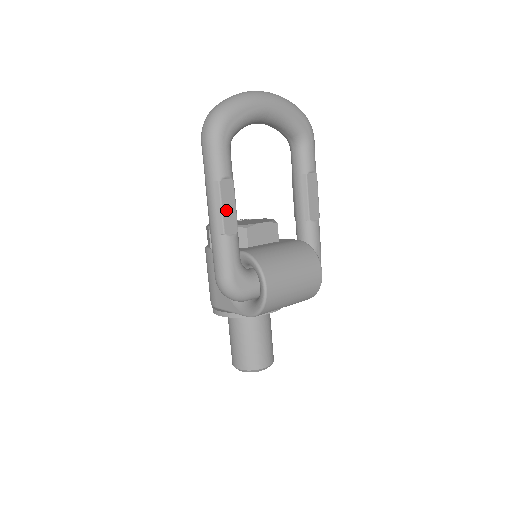
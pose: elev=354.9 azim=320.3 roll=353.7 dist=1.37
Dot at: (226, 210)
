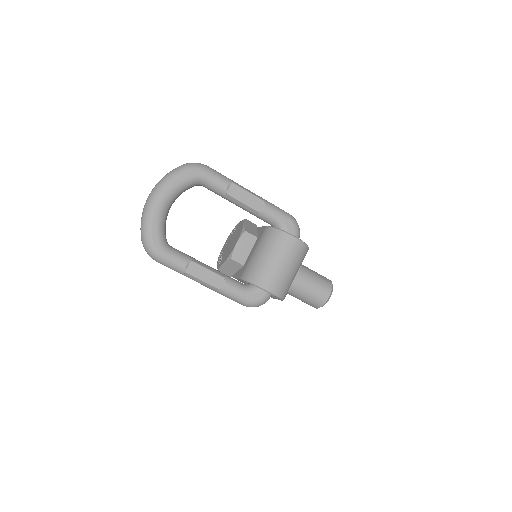
Dot at: (206, 279)
